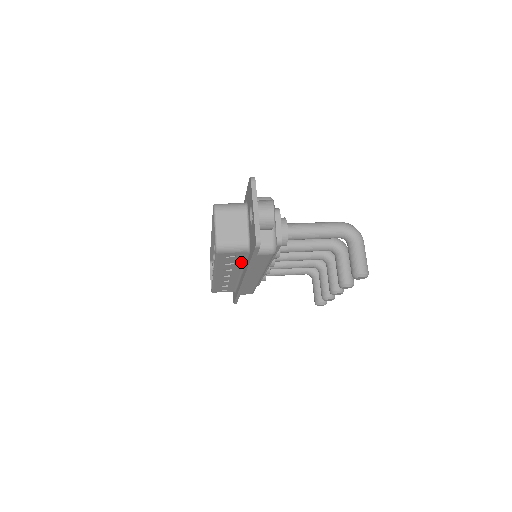
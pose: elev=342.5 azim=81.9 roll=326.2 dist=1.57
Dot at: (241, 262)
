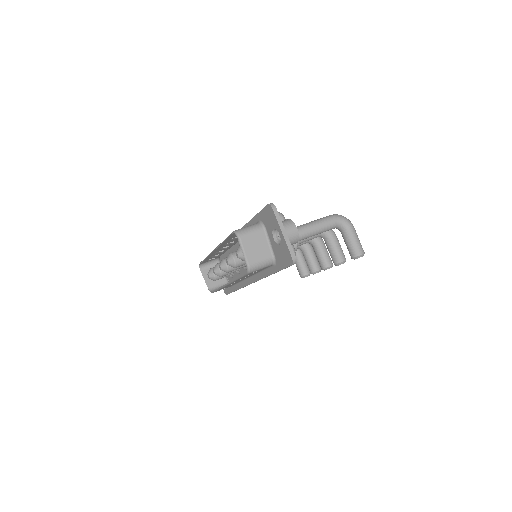
Dot at: (259, 271)
